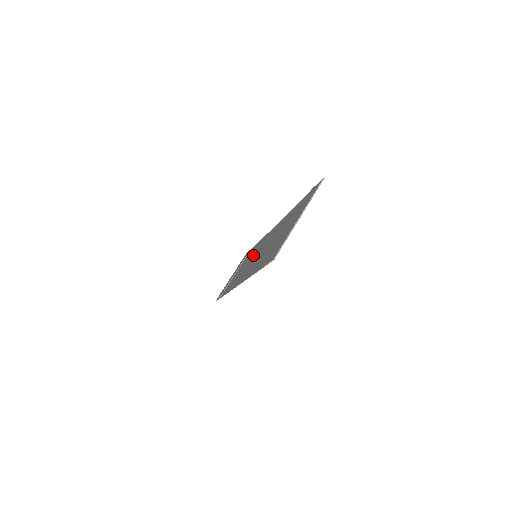
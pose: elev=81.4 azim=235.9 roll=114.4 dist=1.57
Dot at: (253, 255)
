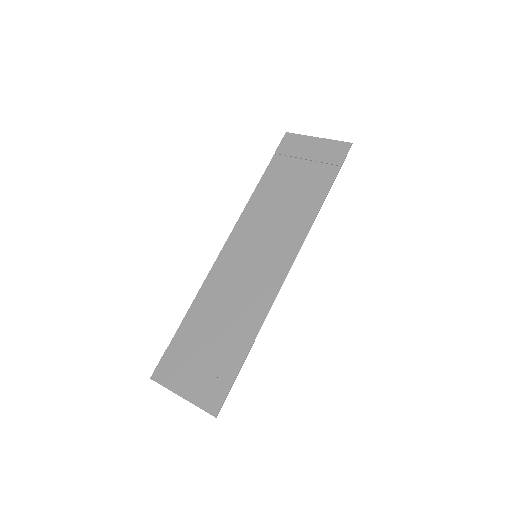
Dot at: (276, 232)
